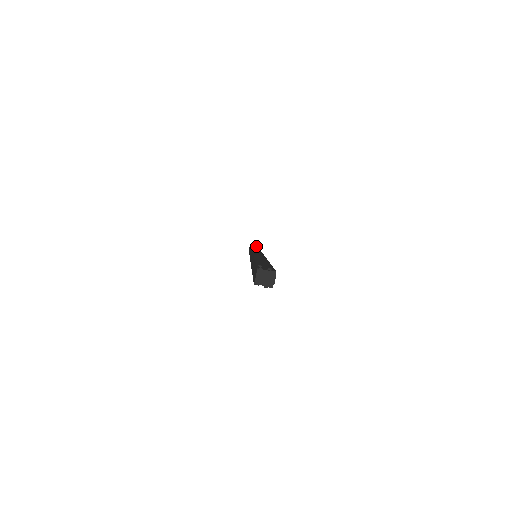
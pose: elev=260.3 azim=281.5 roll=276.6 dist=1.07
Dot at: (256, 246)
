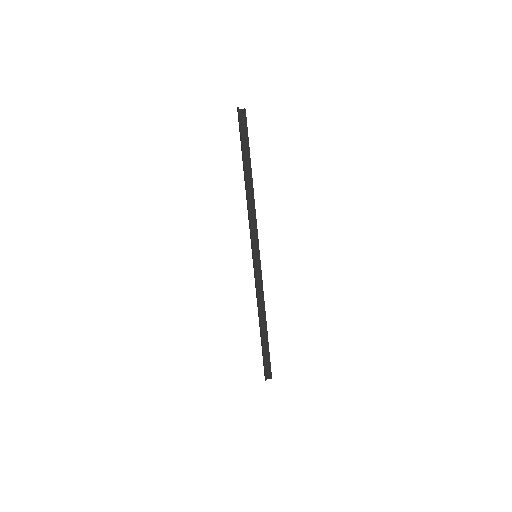
Dot at: occluded
